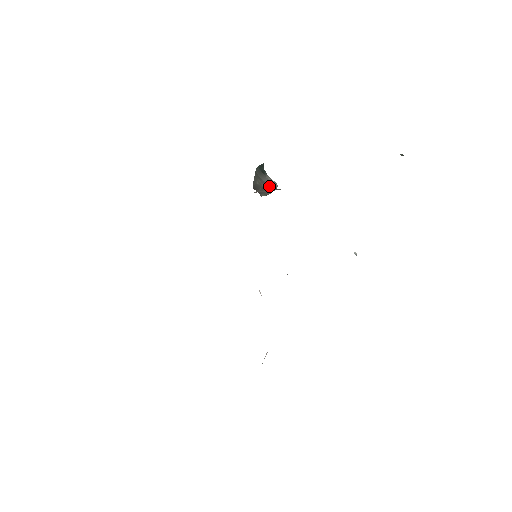
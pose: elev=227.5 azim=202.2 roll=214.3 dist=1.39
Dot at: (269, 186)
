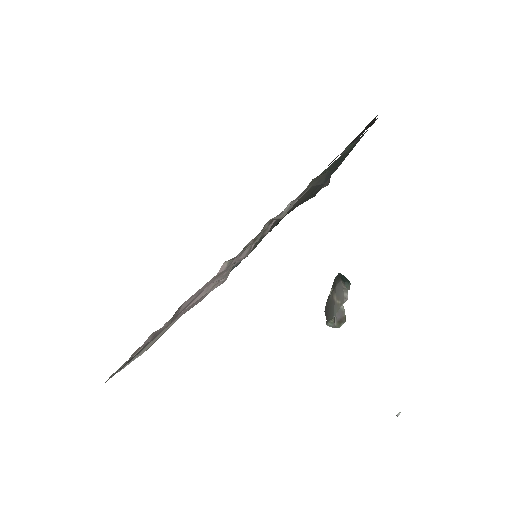
Dot at: (339, 296)
